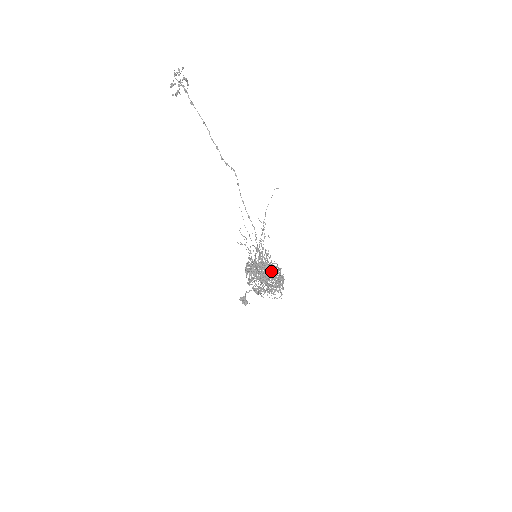
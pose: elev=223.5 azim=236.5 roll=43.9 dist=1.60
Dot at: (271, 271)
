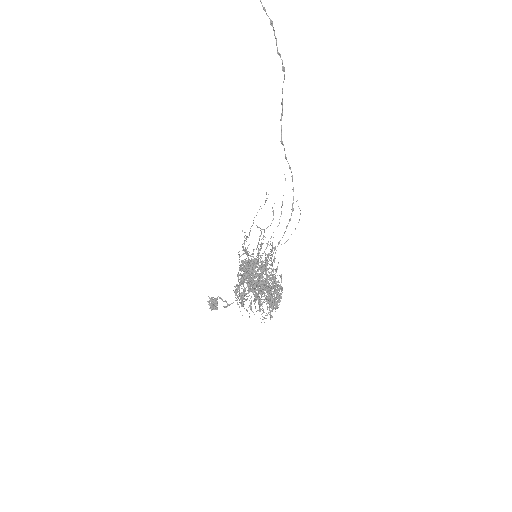
Dot at: (250, 290)
